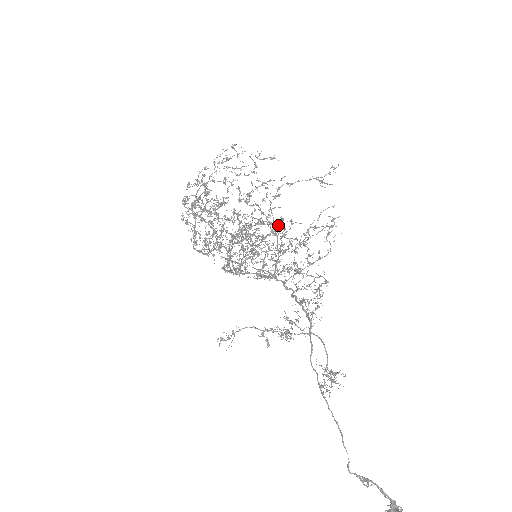
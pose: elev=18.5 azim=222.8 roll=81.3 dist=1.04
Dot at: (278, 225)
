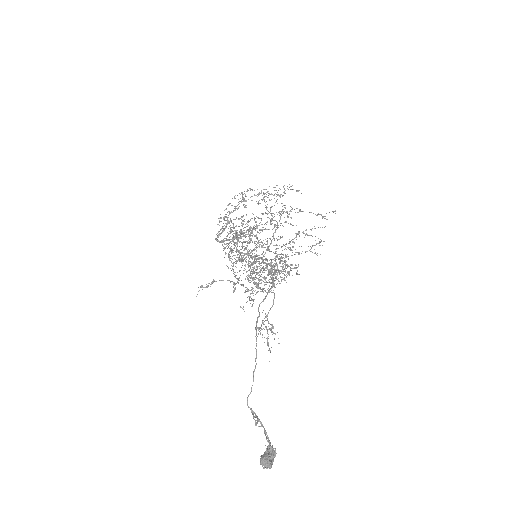
Dot at: (281, 223)
